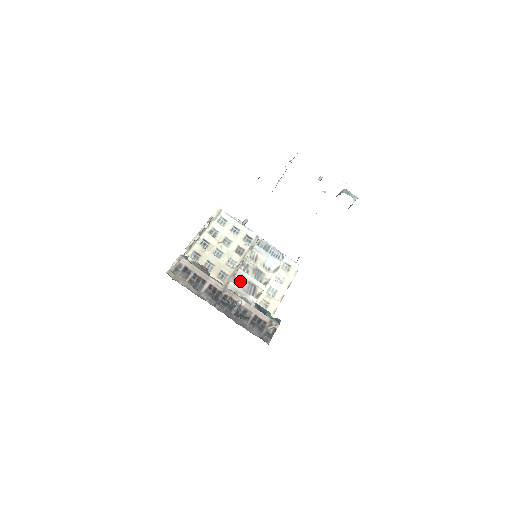
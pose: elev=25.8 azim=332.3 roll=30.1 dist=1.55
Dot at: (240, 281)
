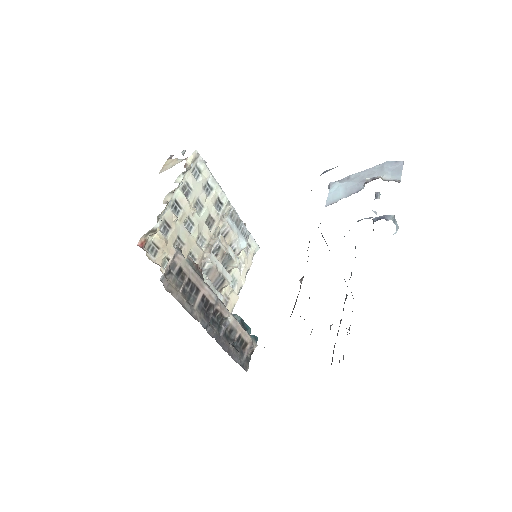
Dot at: (210, 270)
